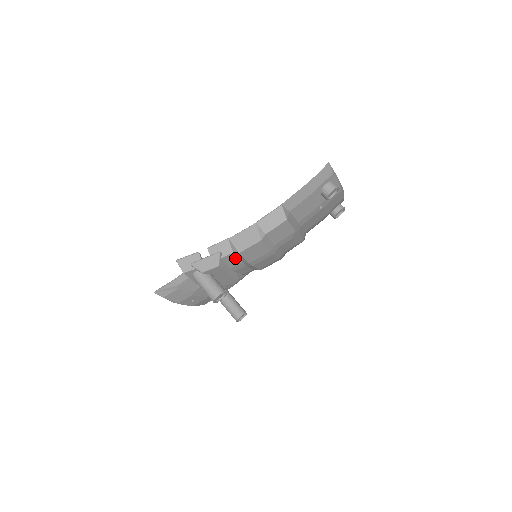
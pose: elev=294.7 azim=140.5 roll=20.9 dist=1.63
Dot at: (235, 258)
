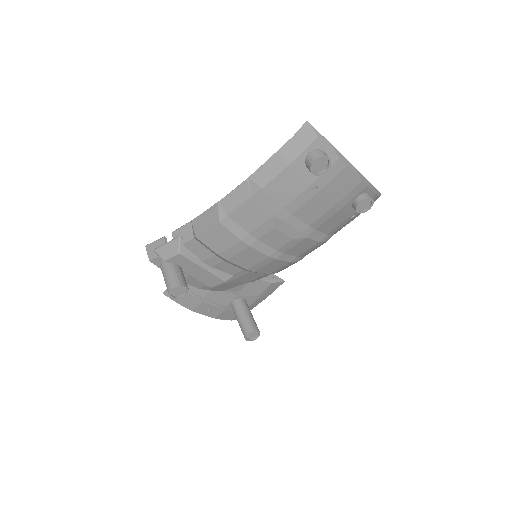
Dot at: (201, 246)
